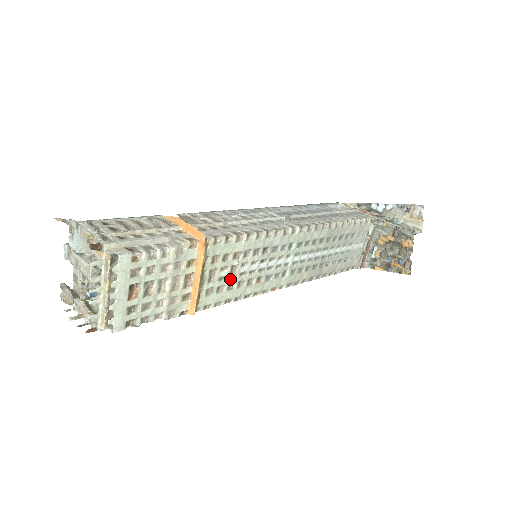
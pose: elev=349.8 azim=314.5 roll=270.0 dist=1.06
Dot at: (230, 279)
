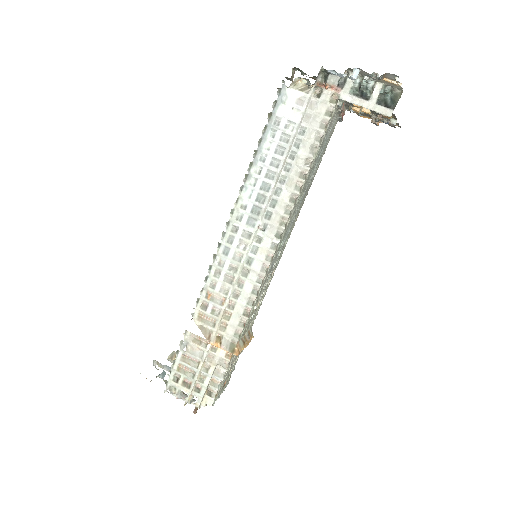
Dot at: (257, 307)
